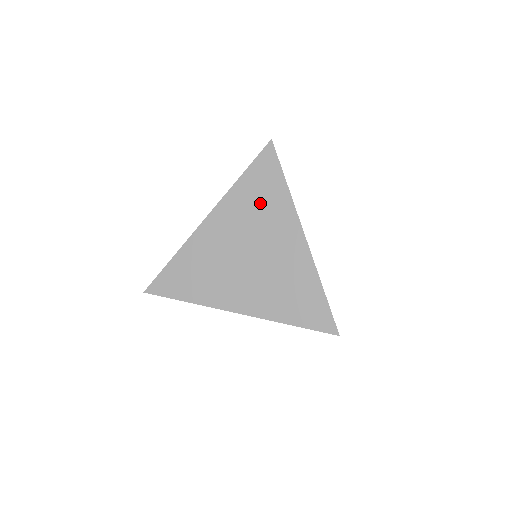
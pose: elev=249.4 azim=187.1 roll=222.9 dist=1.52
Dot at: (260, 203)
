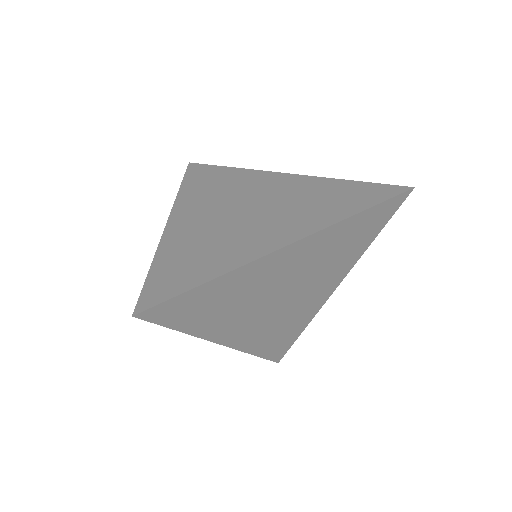
Dot at: (342, 249)
